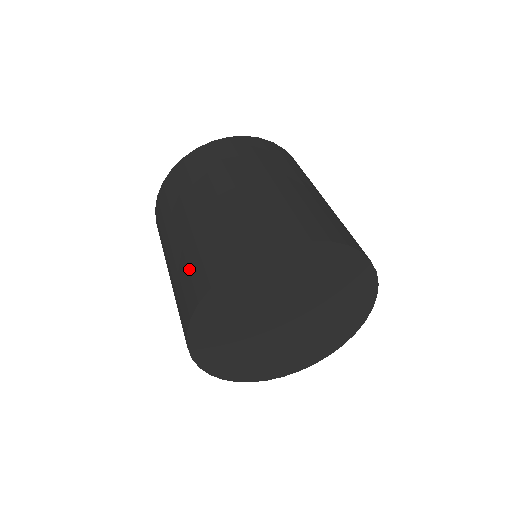
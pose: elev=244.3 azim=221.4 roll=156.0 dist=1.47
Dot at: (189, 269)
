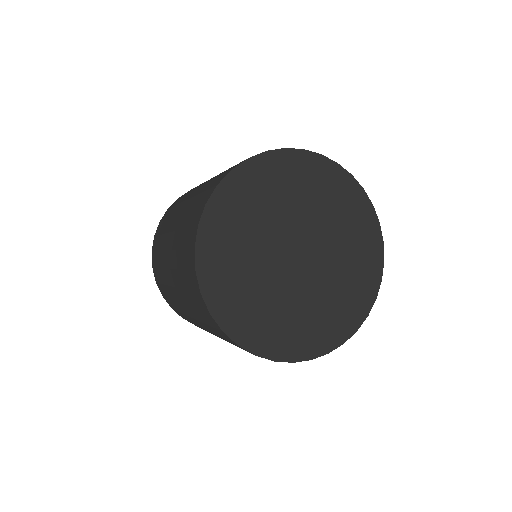
Dot at: (187, 289)
